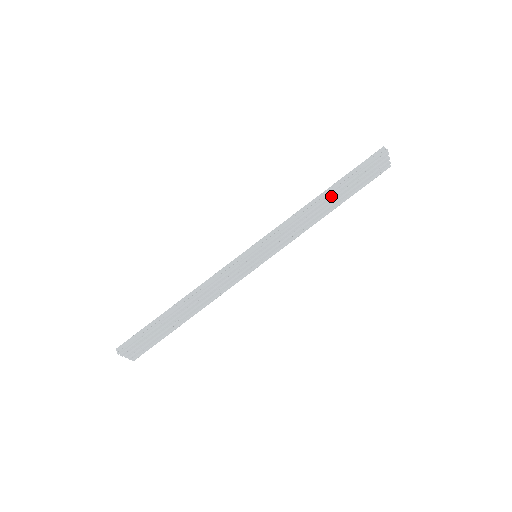
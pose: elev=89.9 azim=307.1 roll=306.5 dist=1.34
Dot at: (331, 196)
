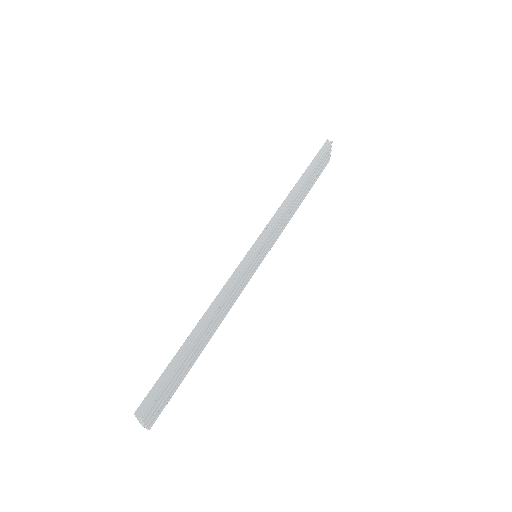
Dot at: (304, 185)
